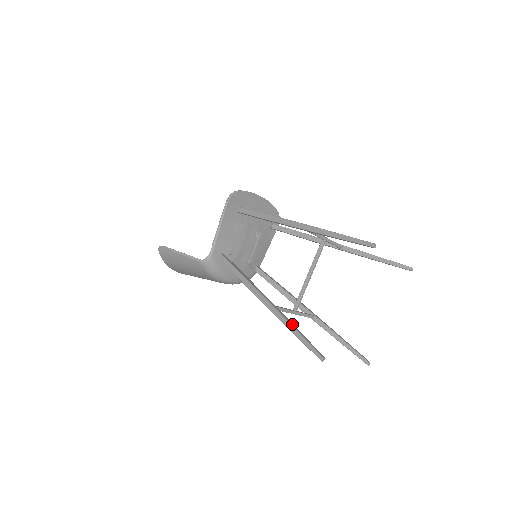
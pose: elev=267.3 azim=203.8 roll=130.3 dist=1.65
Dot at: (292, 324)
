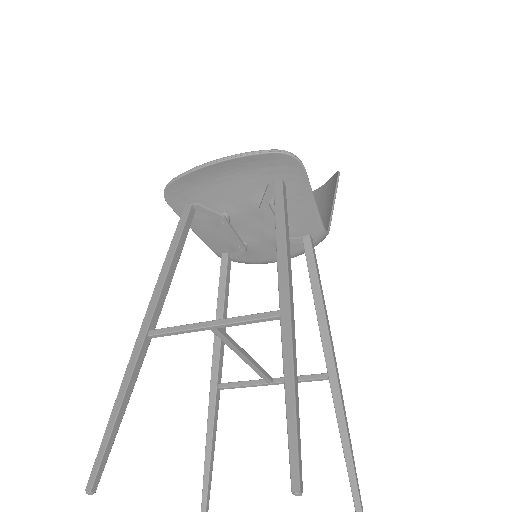
Dot at: (209, 436)
